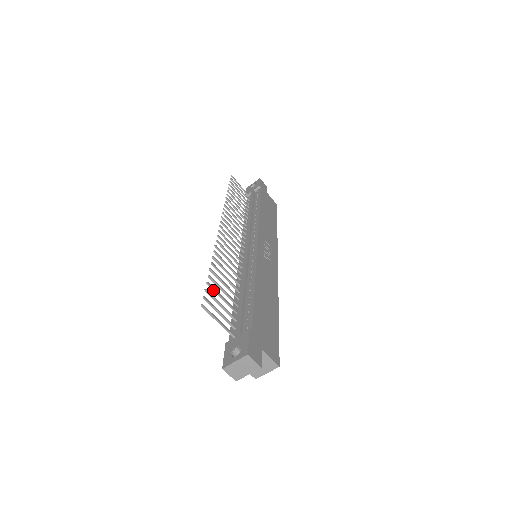
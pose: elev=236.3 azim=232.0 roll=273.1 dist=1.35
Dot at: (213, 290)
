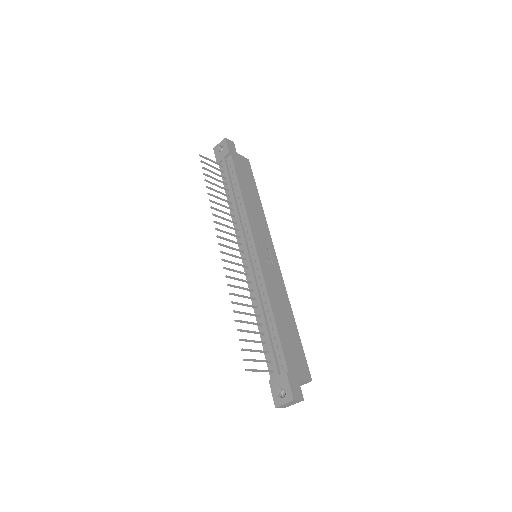
Dot at: (245, 341)
